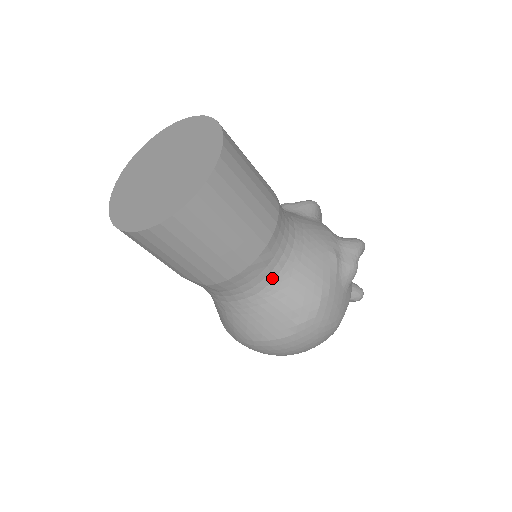
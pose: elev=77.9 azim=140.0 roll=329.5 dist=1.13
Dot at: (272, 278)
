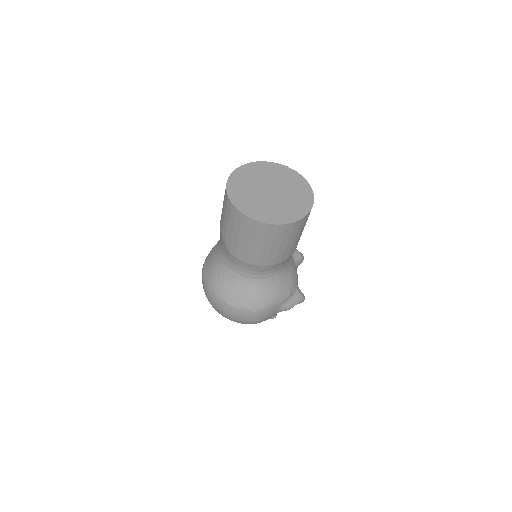
Dot at: (257, 278)
